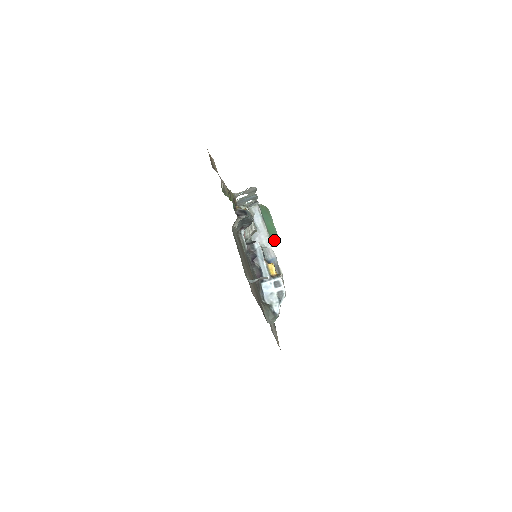
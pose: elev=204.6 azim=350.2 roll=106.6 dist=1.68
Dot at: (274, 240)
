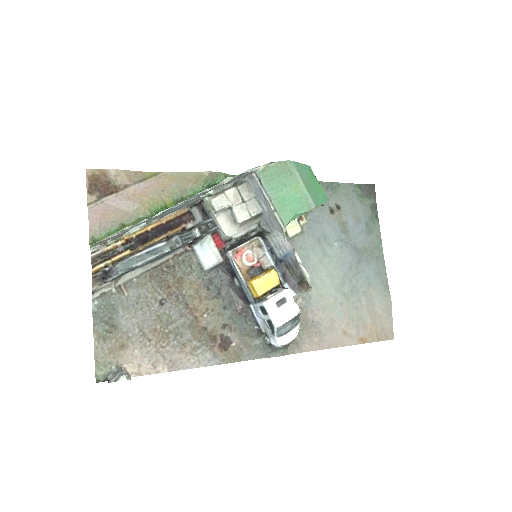
Dot at: (300, 215)
